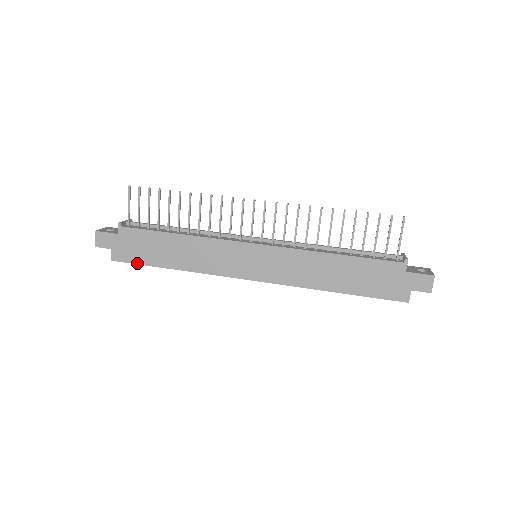
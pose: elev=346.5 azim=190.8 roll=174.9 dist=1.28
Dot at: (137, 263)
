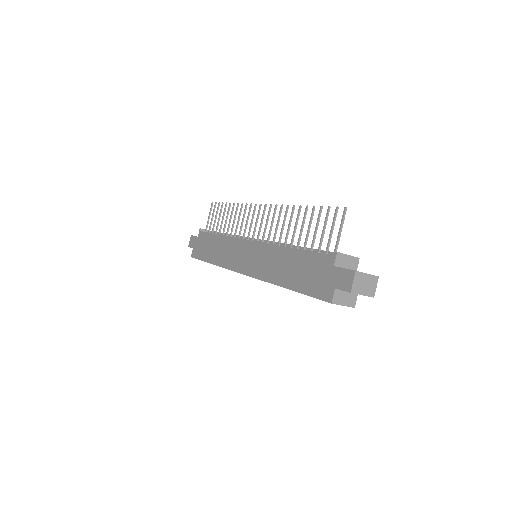
Dot at: (199, 259)
